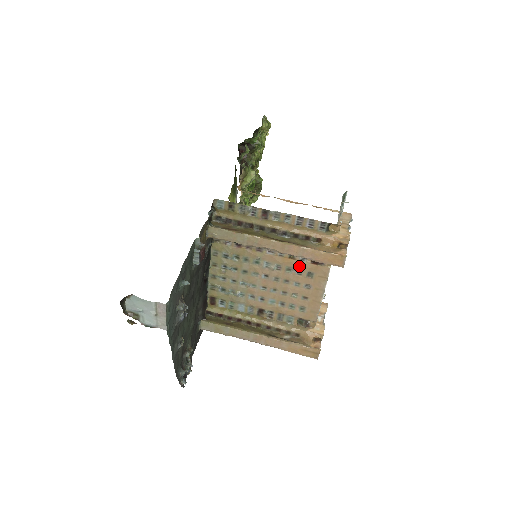
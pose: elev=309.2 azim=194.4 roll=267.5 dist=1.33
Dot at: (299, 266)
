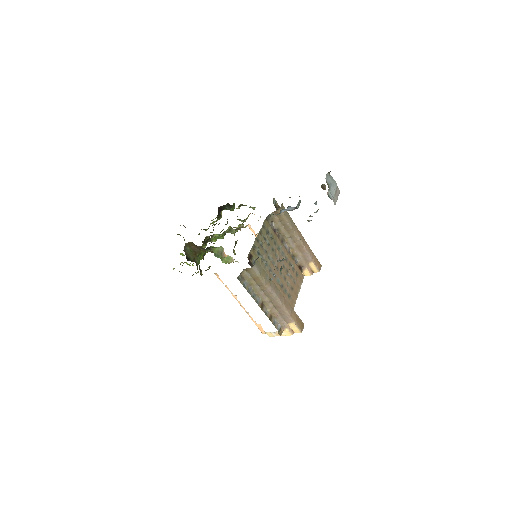
Dot at: (294, 265)
